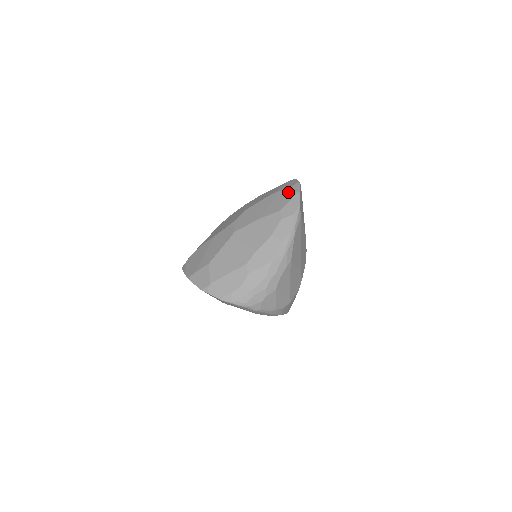
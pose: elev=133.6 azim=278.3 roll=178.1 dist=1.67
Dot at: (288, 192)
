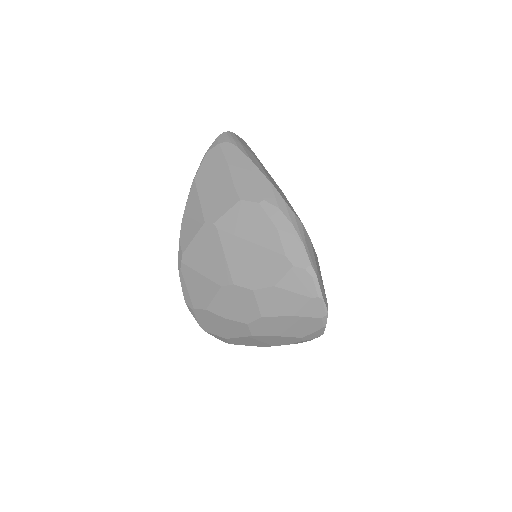
Dot at: (313, 324)
